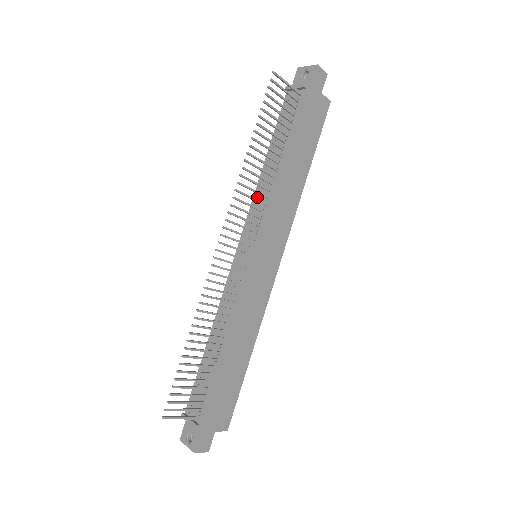
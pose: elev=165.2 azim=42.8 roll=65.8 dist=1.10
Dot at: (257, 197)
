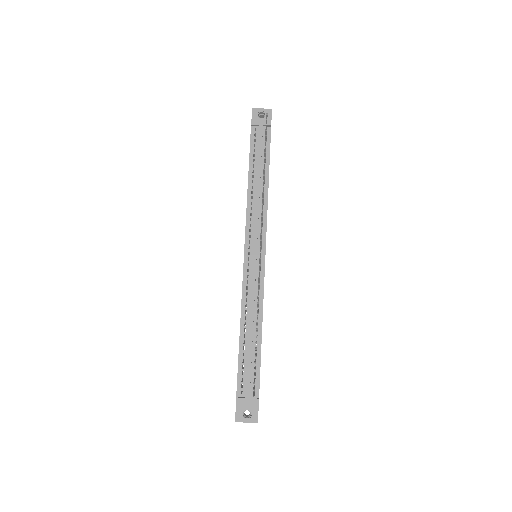
Dot at: (250, 209)
